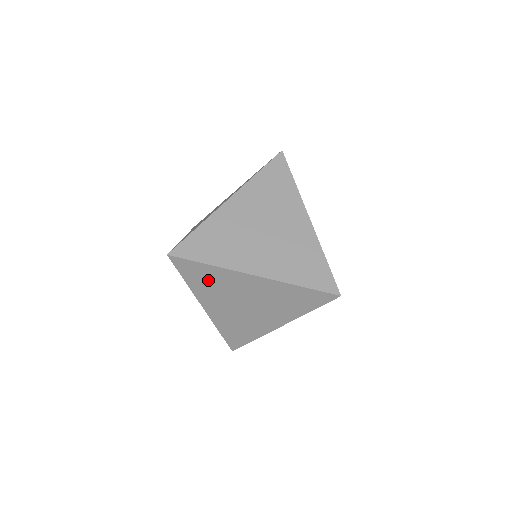
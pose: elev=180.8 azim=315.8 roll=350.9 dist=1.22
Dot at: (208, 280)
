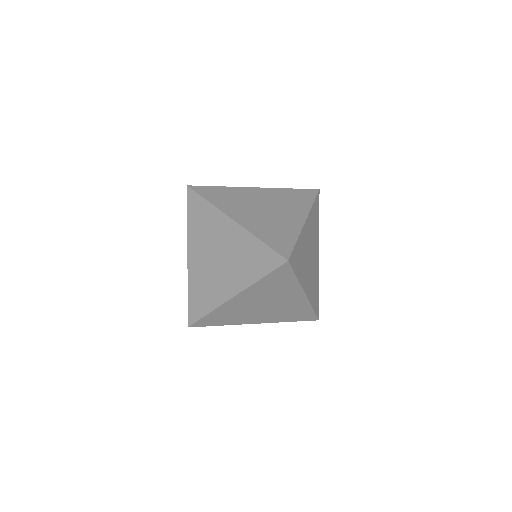
Dot at: (276, 285)
